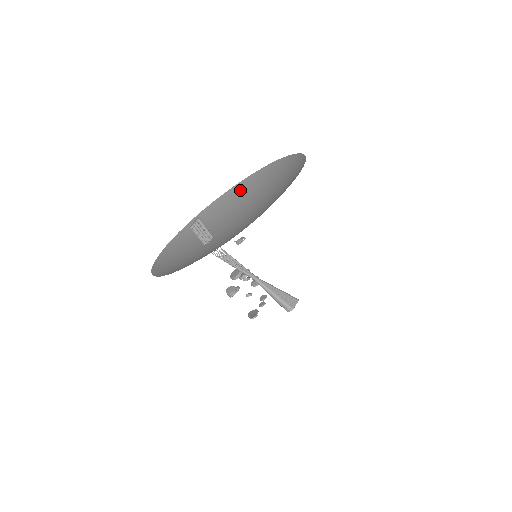
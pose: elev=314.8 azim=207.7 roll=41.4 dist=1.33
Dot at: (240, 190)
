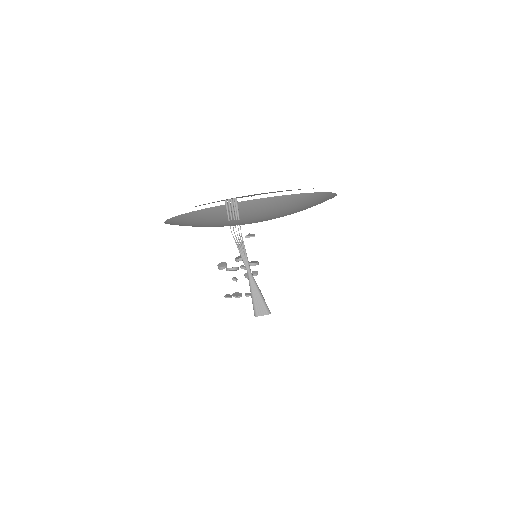
Dot at: (307, 199)
